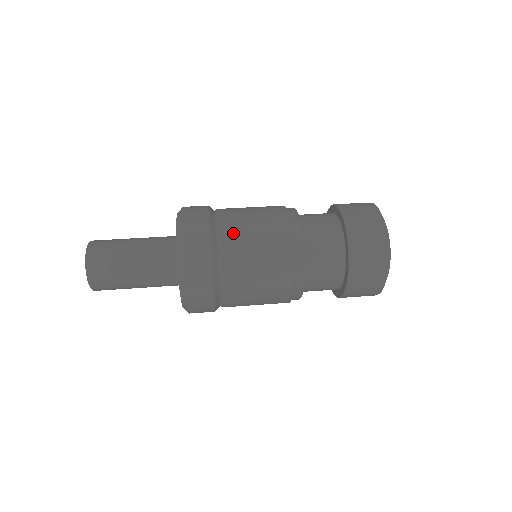
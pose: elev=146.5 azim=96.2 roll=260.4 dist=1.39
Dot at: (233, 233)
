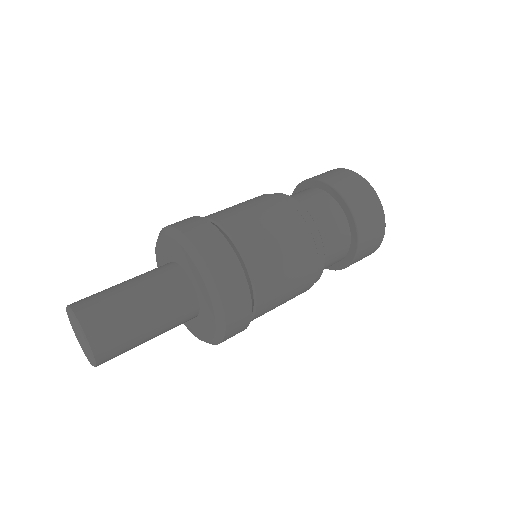
Dot at: (226, 214)
